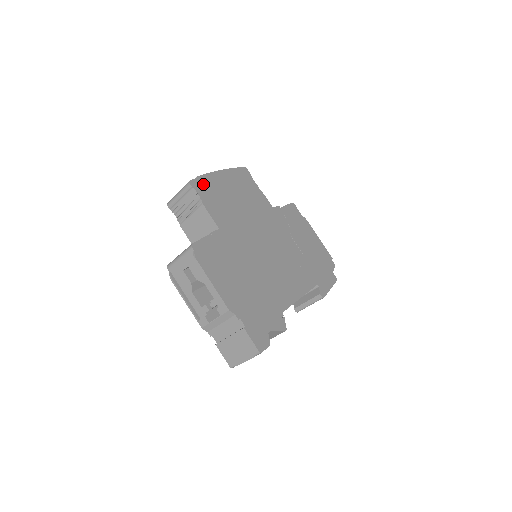
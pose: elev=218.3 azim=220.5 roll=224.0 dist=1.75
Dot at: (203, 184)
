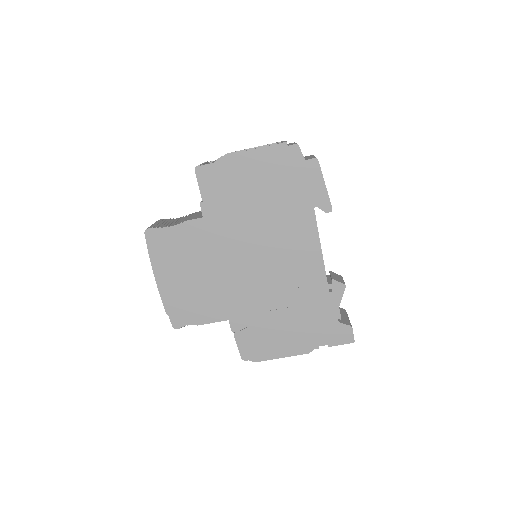
Dot at: (176, 312)
